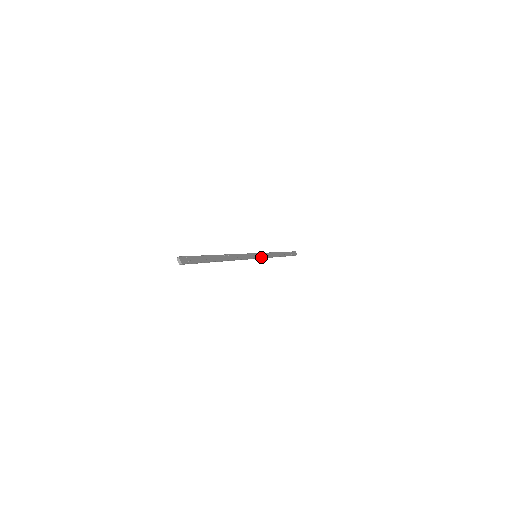
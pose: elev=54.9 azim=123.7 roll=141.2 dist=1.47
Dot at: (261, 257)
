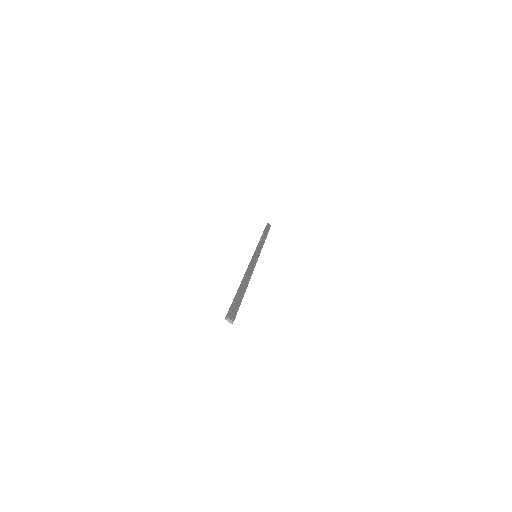
Dot at: (259, 254)
